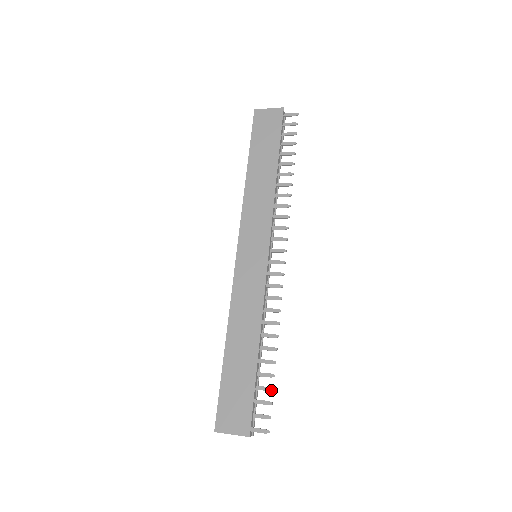
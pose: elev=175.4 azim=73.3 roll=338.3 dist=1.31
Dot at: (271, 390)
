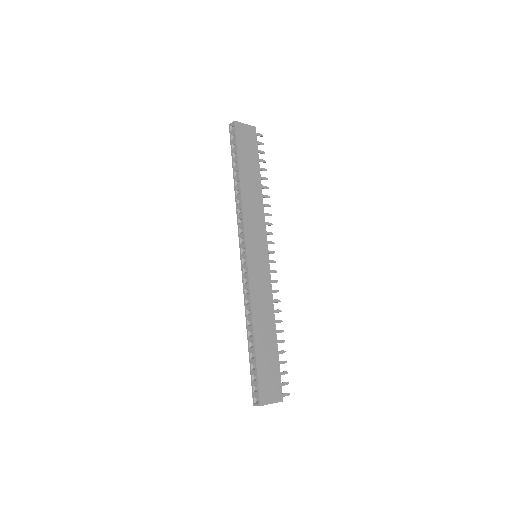
Dot at: occluded
